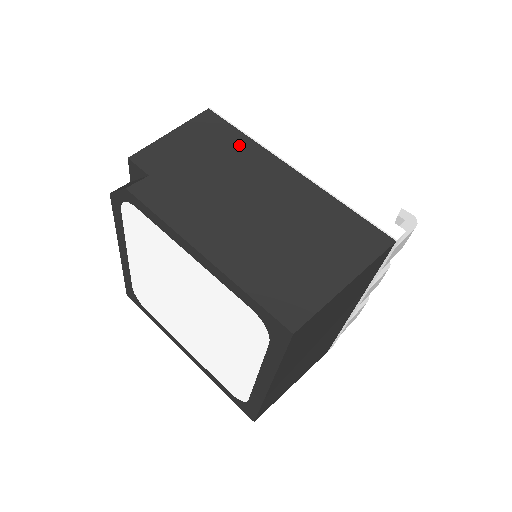
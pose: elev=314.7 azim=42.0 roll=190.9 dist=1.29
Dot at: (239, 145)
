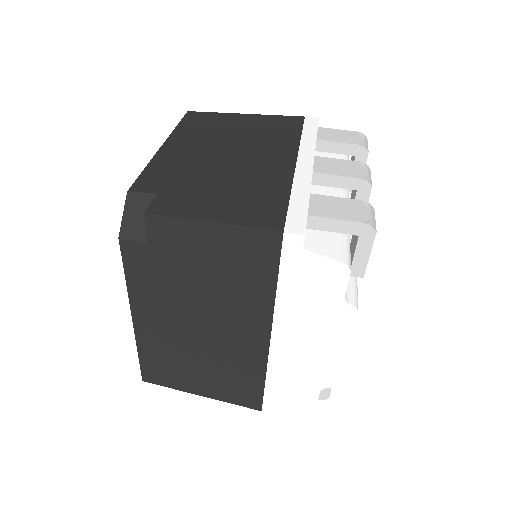
Dot at: (257, 288)
